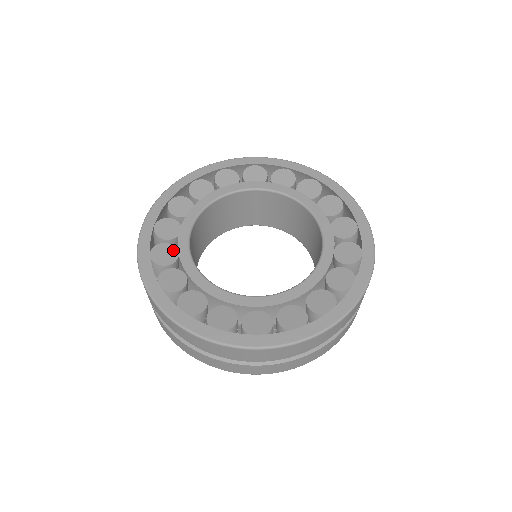
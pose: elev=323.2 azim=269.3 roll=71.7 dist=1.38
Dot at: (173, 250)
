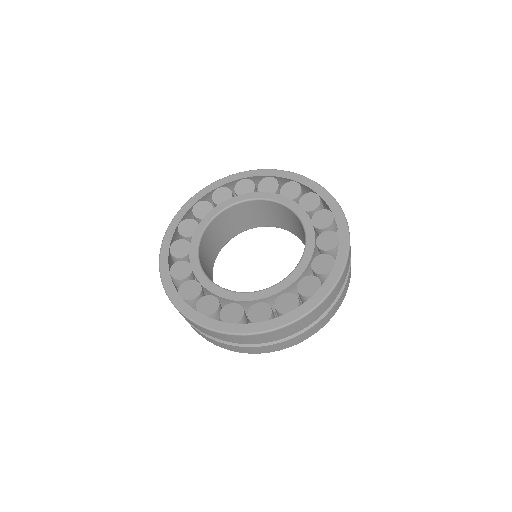
Dot at: (188, 246)
